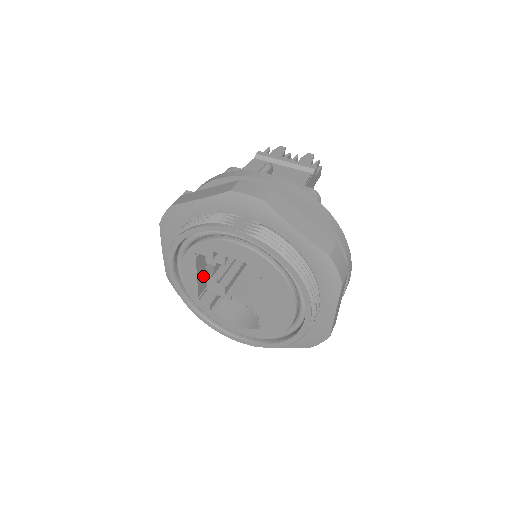
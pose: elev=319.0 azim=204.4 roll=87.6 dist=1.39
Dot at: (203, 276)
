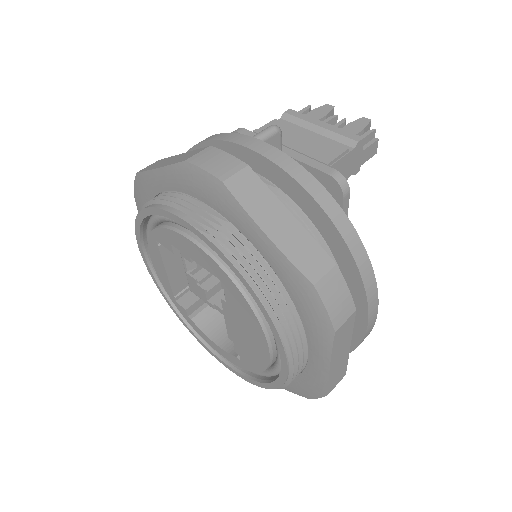
Dot at: (181, 271)
